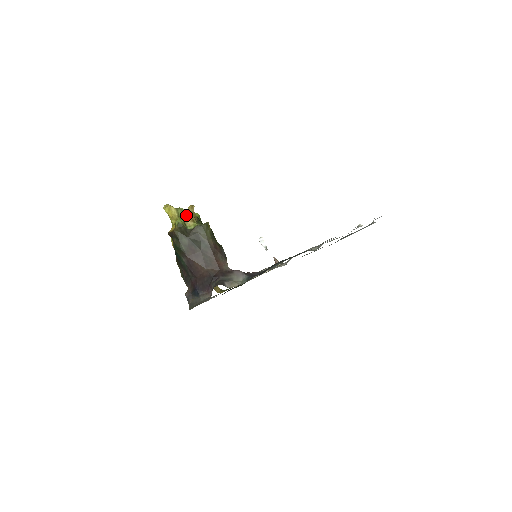
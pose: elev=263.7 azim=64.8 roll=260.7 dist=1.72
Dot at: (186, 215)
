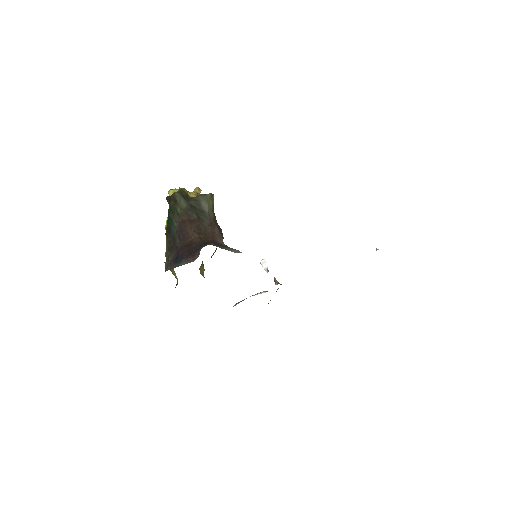
Dot at: (191, 192)
